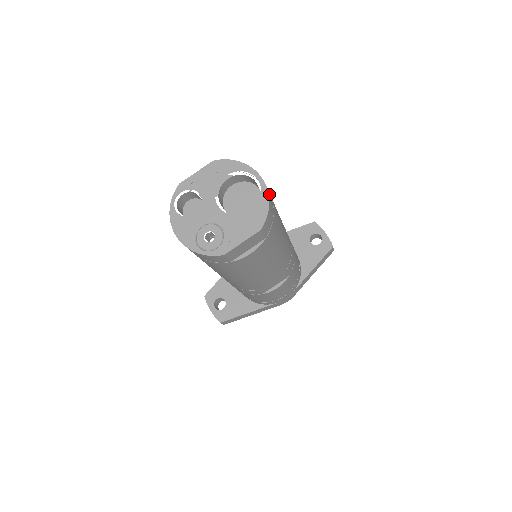
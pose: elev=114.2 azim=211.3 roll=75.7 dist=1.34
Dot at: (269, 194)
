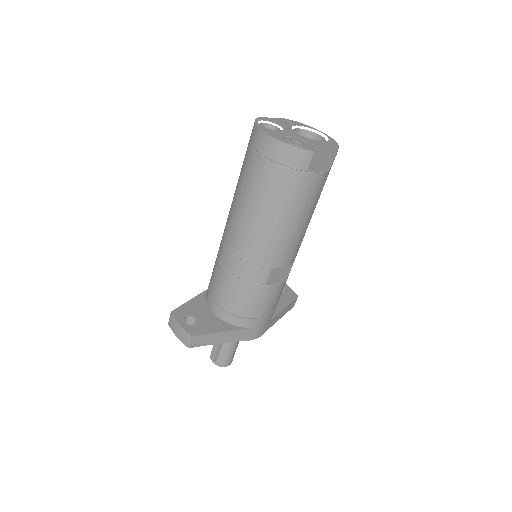
Dot at: occluded
